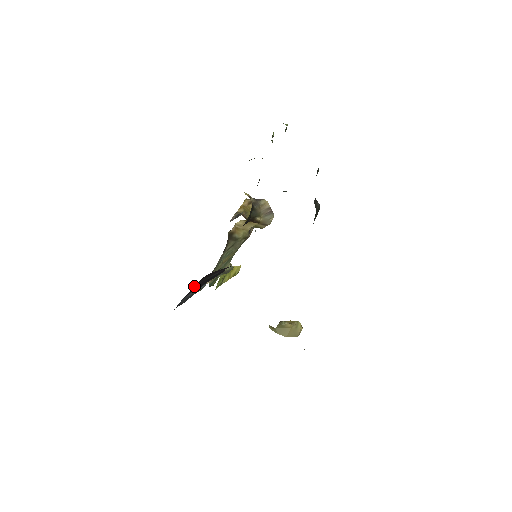
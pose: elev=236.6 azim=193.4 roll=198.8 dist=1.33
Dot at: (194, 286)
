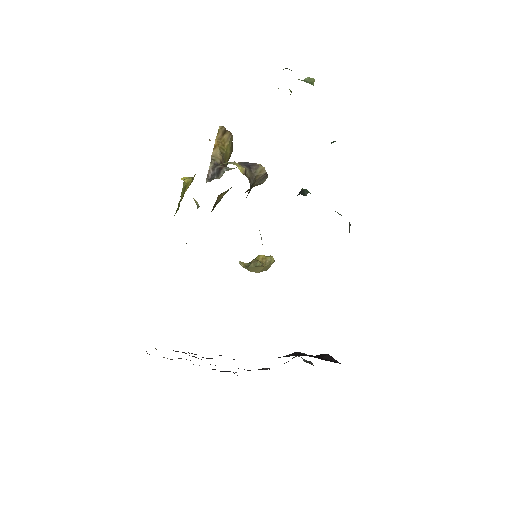
Dot at: occluded
